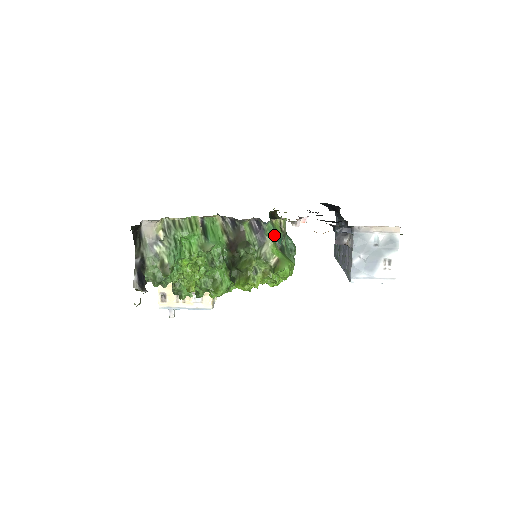
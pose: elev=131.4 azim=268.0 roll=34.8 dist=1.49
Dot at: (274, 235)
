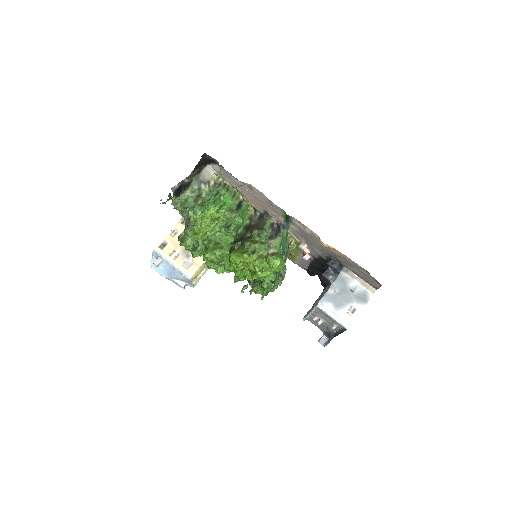
Dot at: (283, 241)
